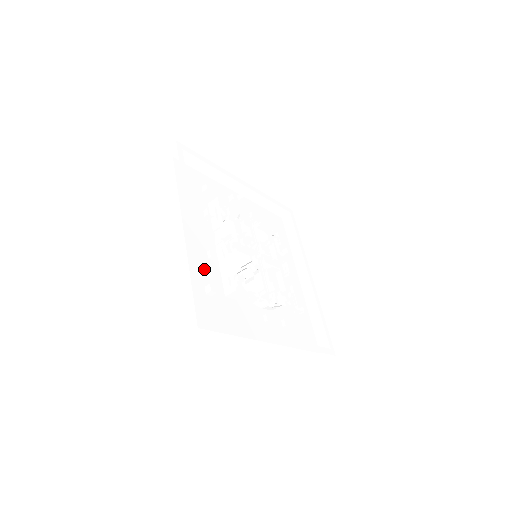
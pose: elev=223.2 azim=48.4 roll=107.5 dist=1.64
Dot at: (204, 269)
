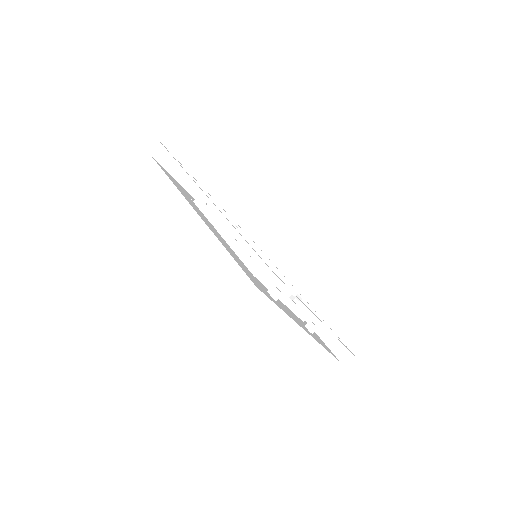
Dot at: occluded
